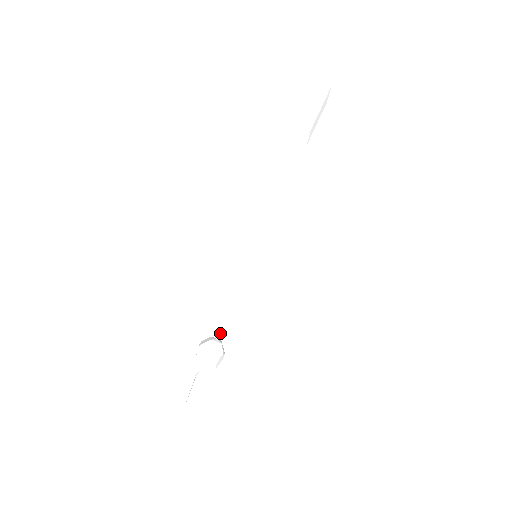
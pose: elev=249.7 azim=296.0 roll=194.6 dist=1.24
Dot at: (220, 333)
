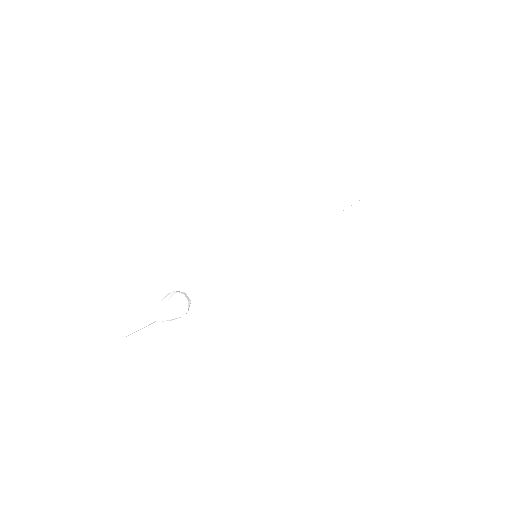
Dot at: (194, 294)
